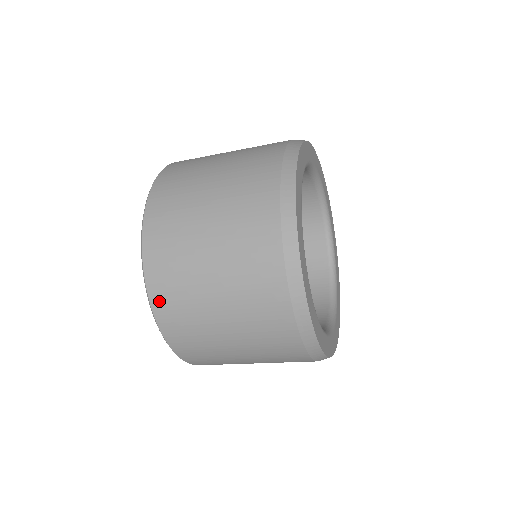
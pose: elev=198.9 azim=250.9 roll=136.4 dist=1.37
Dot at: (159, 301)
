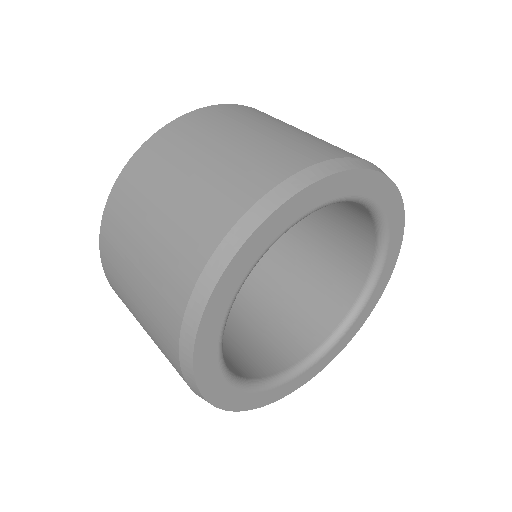
Dot at: (112, 286)
